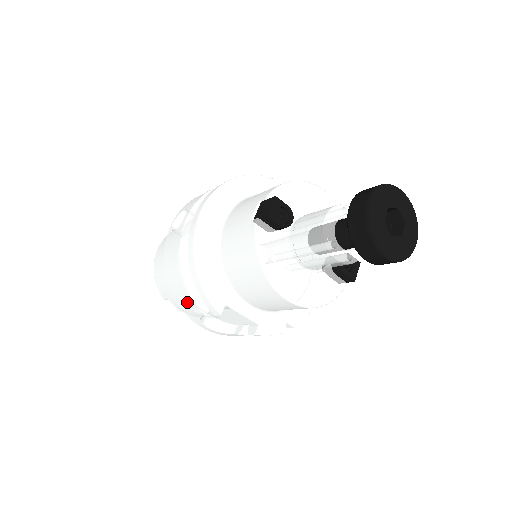
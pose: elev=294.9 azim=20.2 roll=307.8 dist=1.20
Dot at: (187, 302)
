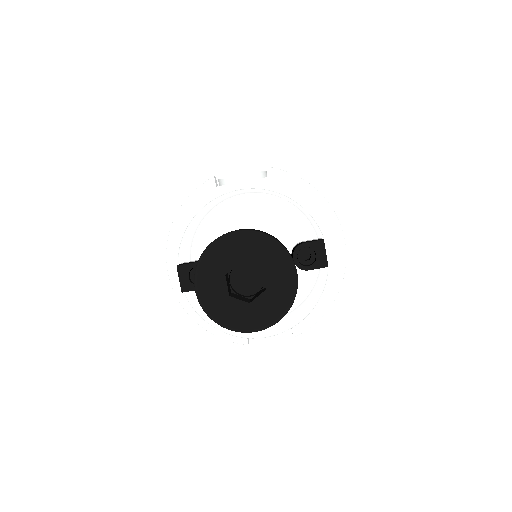
Dot at: occluded
